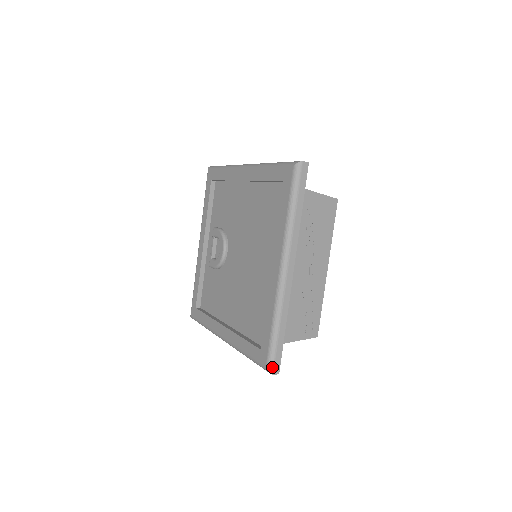
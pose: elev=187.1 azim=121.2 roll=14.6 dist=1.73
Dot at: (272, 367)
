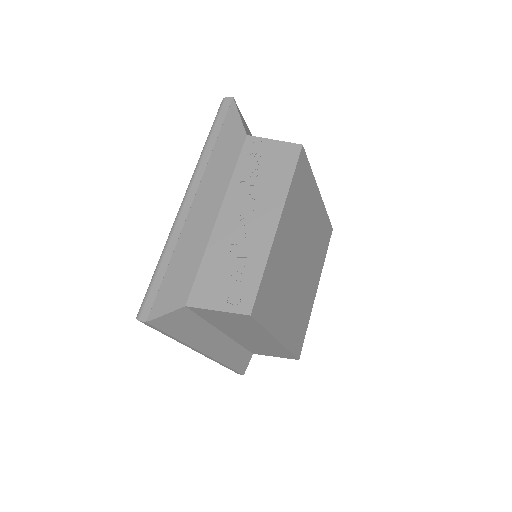
Dot at: (140, 310)
